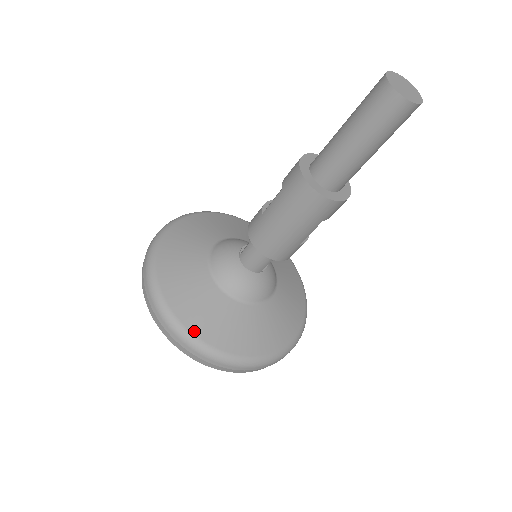
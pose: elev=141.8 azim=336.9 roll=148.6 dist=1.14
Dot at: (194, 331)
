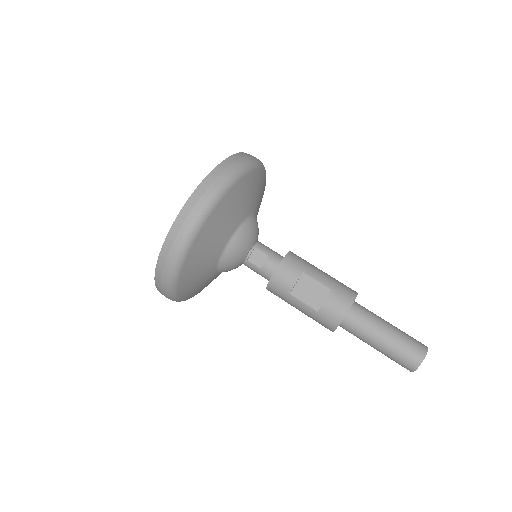
Dot at: (186, 299)
